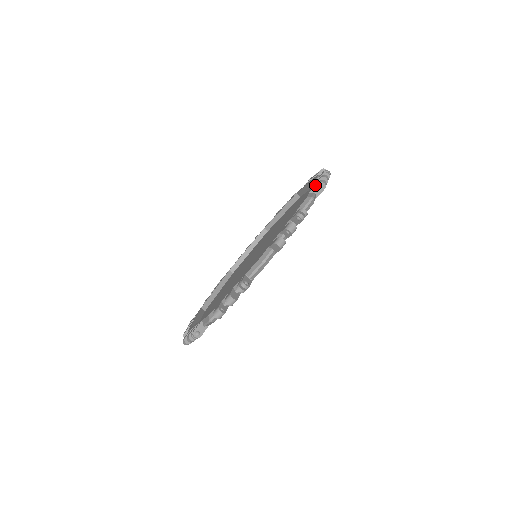
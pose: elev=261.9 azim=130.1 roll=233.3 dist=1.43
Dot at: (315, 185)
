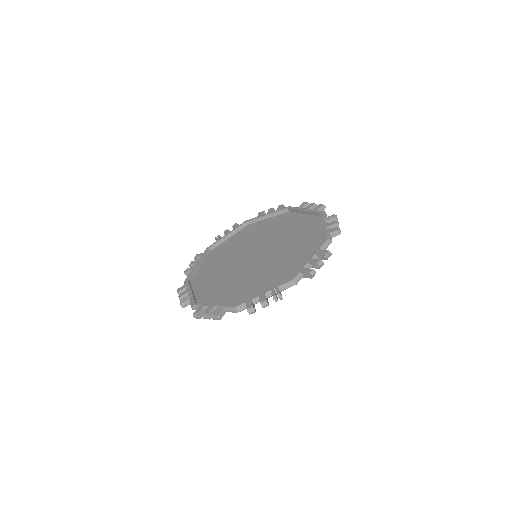
Dot at: (333, 230)
